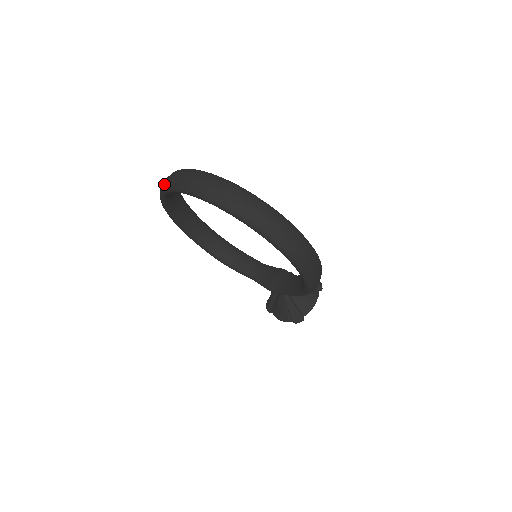
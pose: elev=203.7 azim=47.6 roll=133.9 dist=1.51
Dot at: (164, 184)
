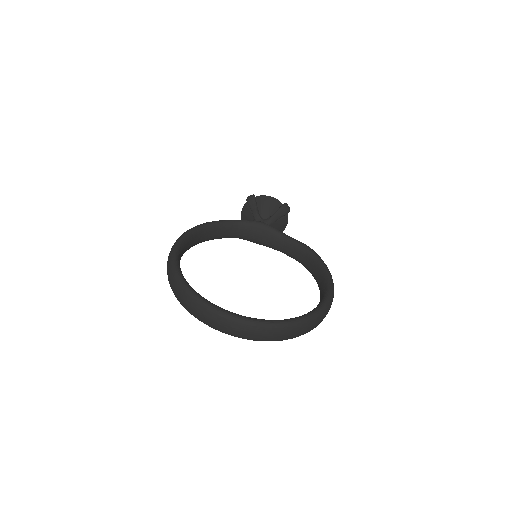
Dot at: (206, 324)
